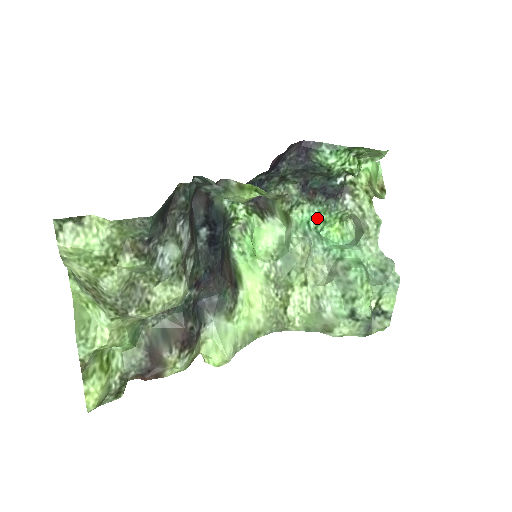
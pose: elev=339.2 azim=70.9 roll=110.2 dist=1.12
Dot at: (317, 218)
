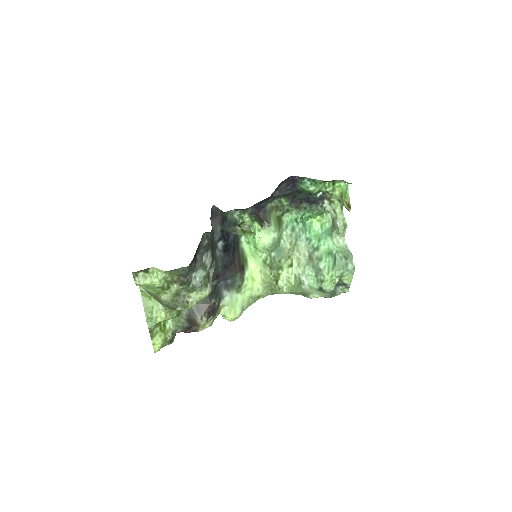
Dot at: (303, 216)
